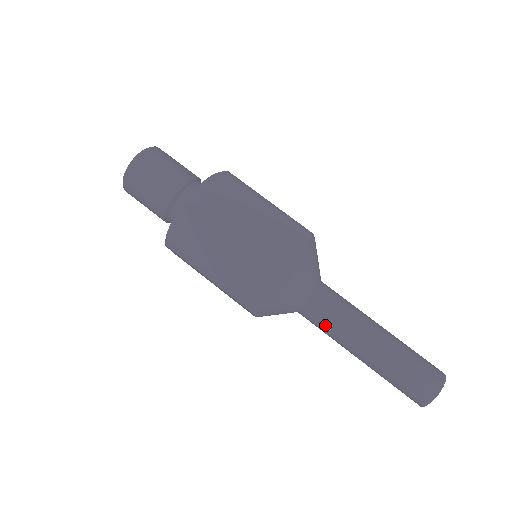
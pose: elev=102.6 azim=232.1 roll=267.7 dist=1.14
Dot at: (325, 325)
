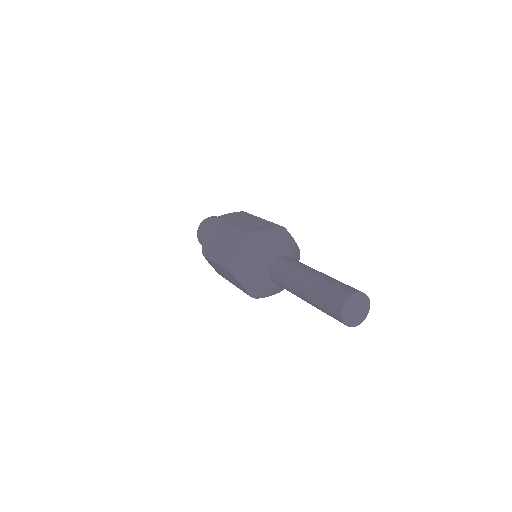
Dot at: (288, 264)
